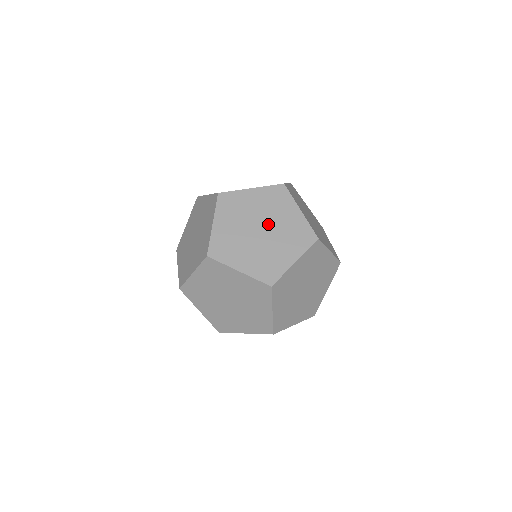
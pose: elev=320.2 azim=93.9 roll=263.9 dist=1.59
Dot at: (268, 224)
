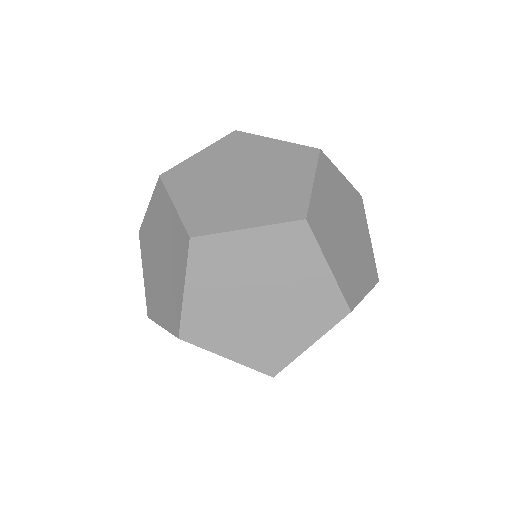
Dot at: occluded
